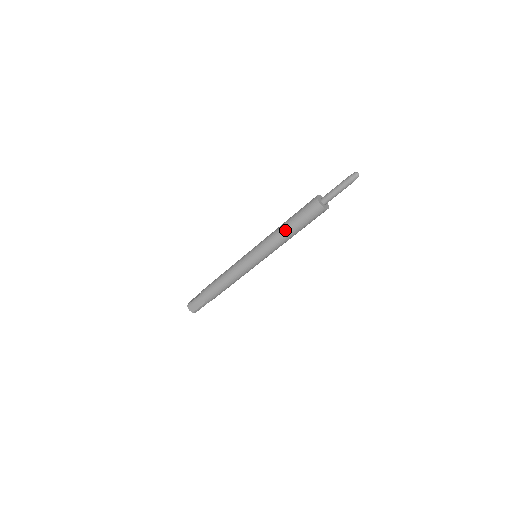
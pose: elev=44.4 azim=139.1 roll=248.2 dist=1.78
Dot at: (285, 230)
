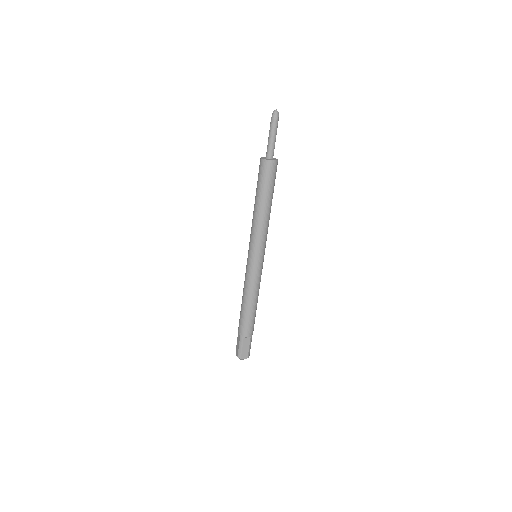
Dot at: (254, 206)
